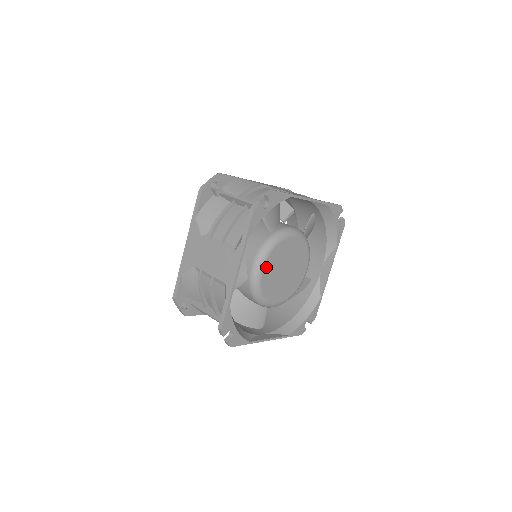
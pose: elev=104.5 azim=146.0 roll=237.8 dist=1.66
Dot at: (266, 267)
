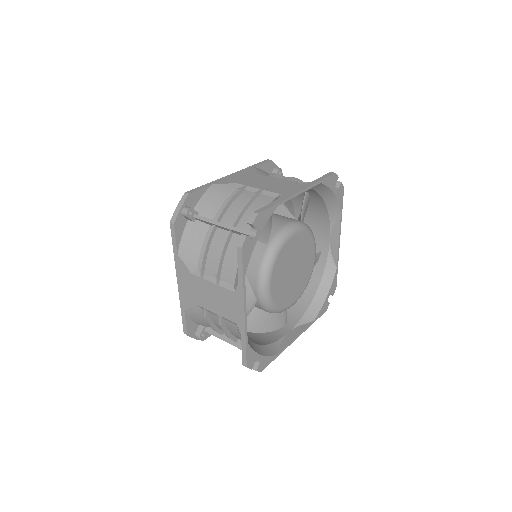
Dot at: (273, 283)
